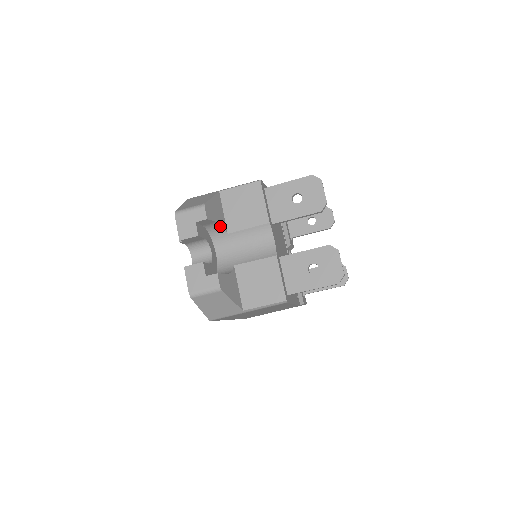
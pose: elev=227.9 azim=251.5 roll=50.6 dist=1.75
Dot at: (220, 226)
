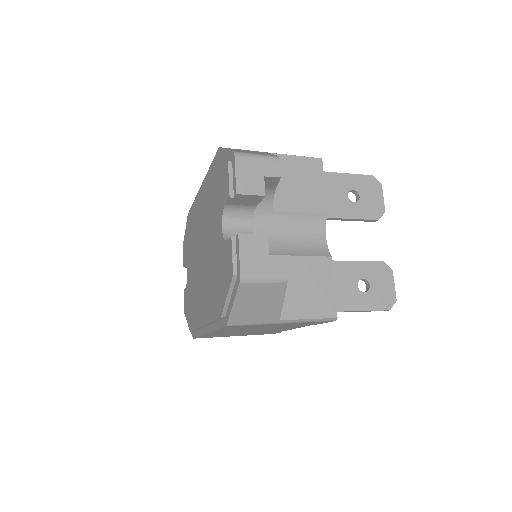
Dot at: (271, 196)
